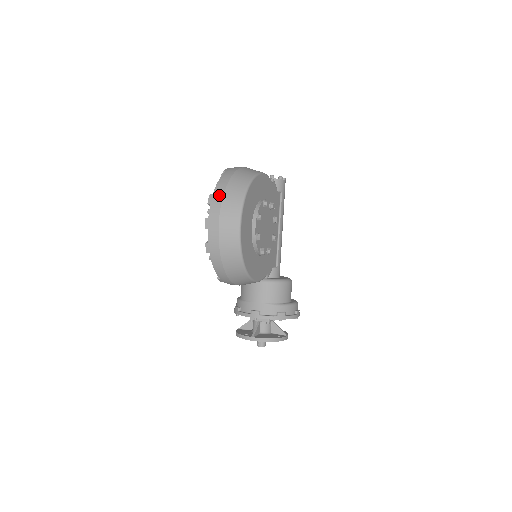
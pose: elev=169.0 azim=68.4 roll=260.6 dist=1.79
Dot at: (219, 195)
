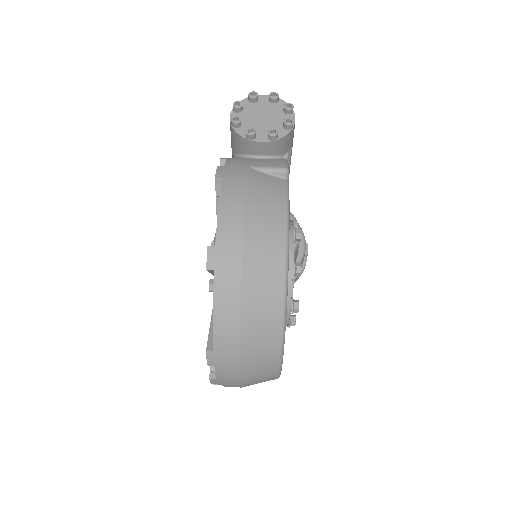
Dot at: (230, 356)
